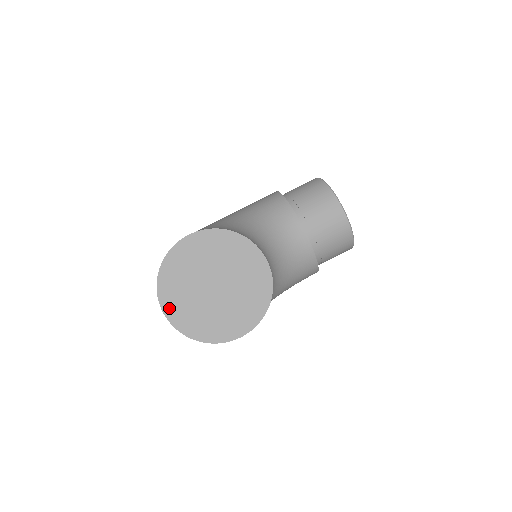
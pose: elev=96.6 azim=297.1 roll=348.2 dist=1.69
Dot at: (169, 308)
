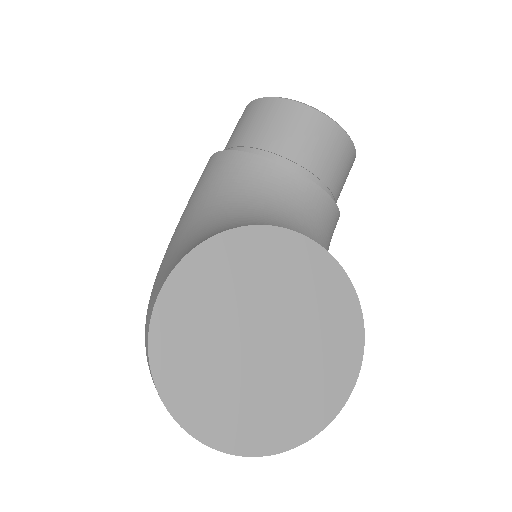
Dot at: (219, 434)
